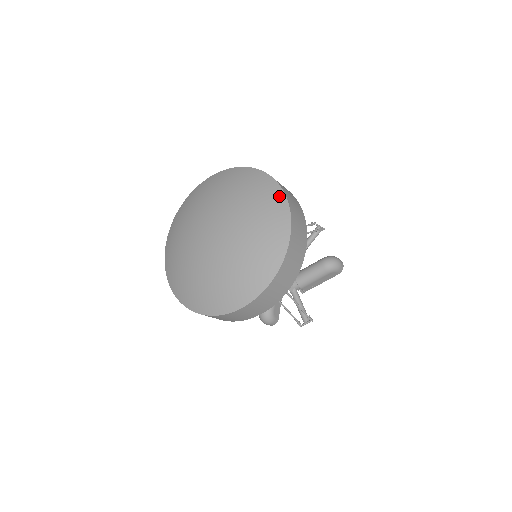
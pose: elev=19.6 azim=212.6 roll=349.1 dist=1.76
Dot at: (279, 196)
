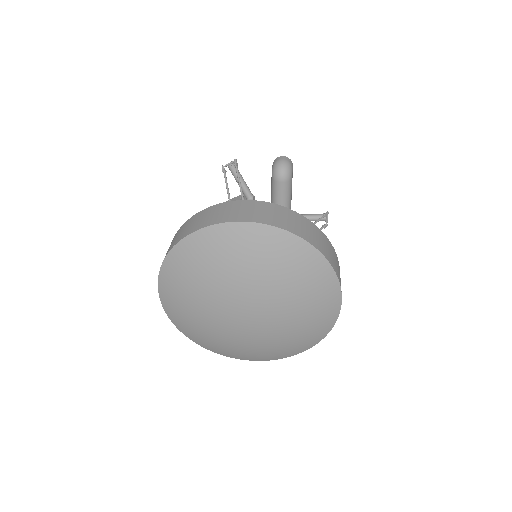
Dot at: (322, 335)
